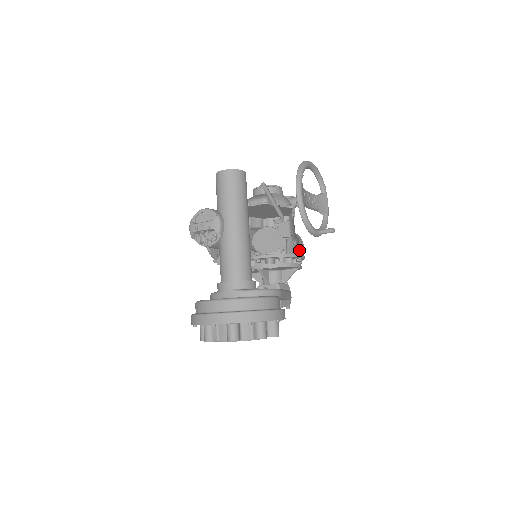
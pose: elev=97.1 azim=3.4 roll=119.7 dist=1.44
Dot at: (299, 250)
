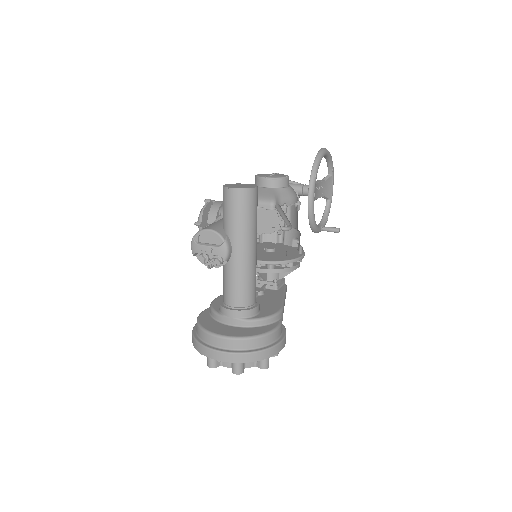
Dot at: (301, 249)
